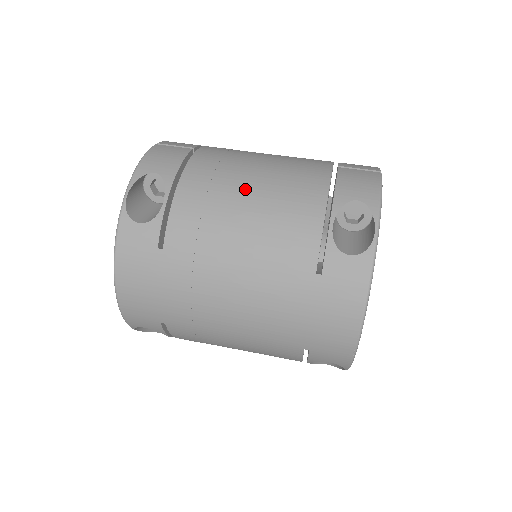
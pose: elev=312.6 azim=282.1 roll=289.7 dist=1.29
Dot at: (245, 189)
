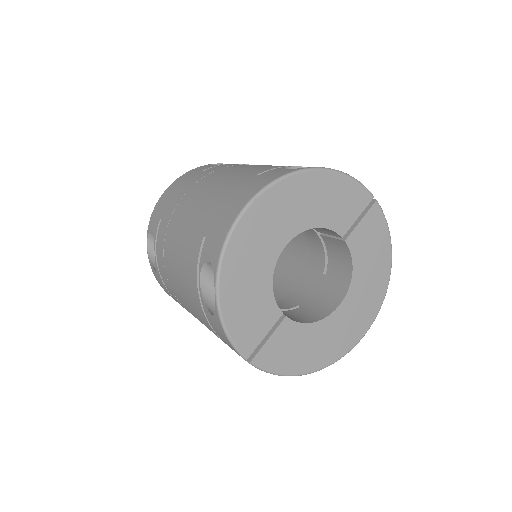
Dot at: occluded
